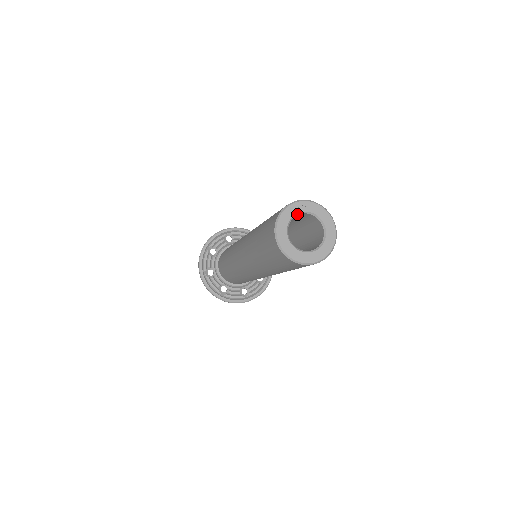
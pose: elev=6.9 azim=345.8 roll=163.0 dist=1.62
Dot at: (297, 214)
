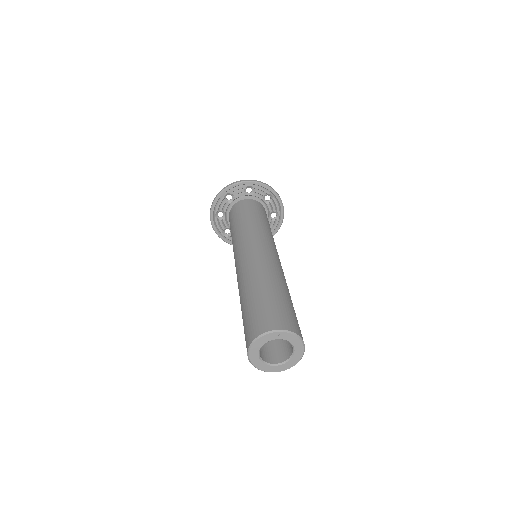
Dot at: occluded
